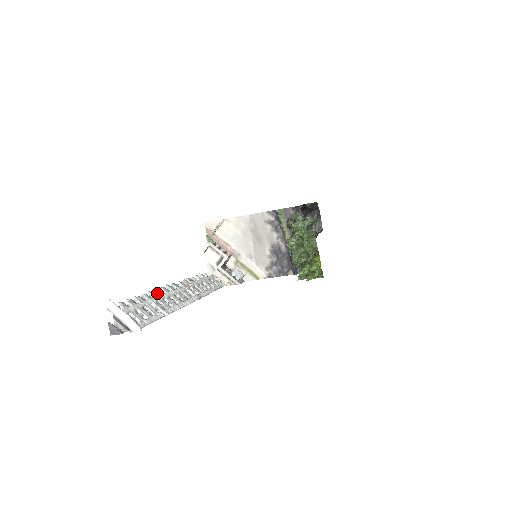
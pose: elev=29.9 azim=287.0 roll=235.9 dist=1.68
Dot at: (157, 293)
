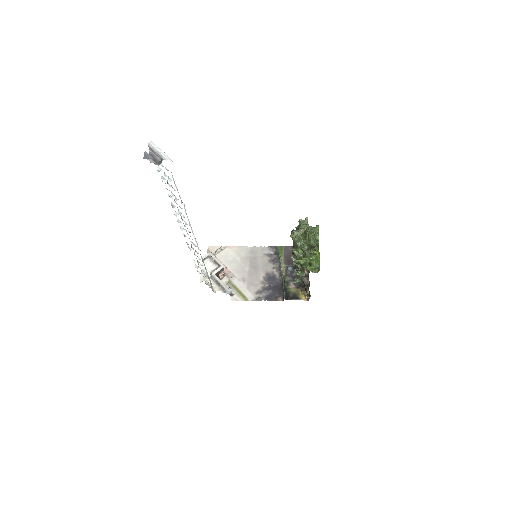
Dot at: (173, 205)
